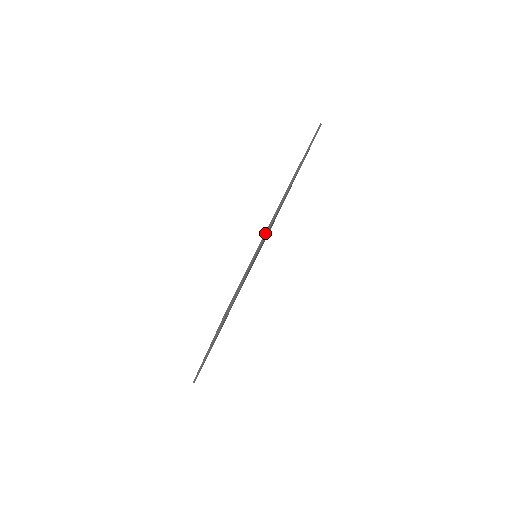
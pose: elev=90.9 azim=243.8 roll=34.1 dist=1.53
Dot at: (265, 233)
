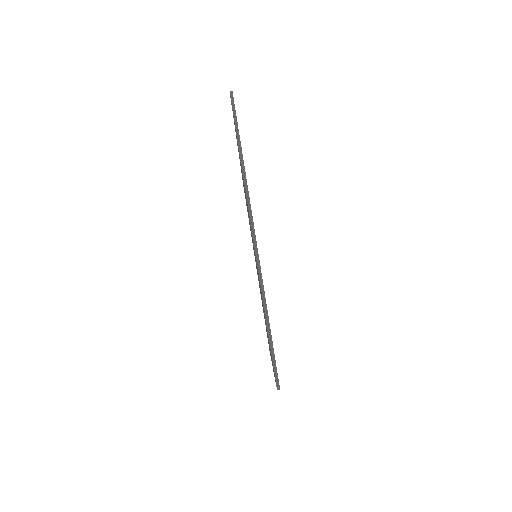
Dot at: occluded
